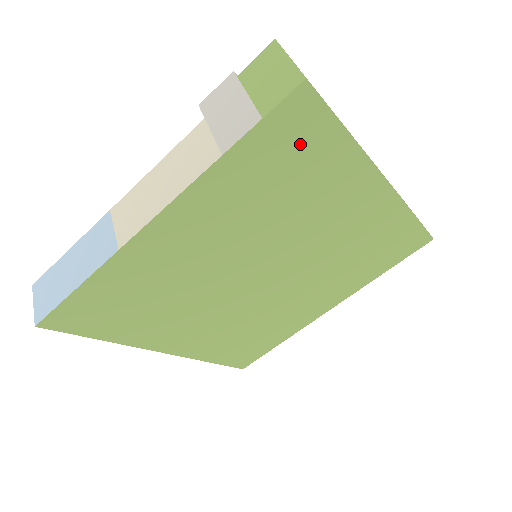
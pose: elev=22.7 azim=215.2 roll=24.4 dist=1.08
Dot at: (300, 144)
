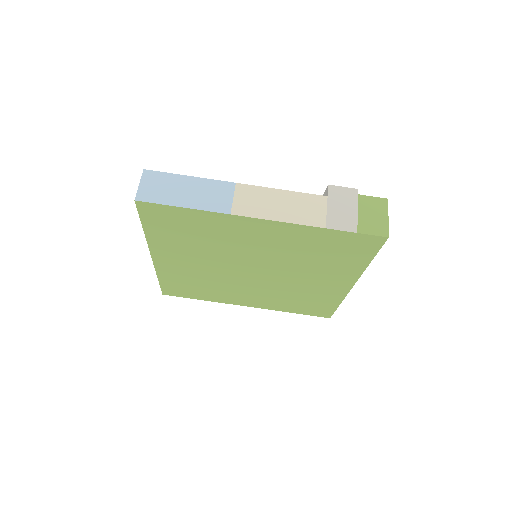
Dot at: (352, 250)
